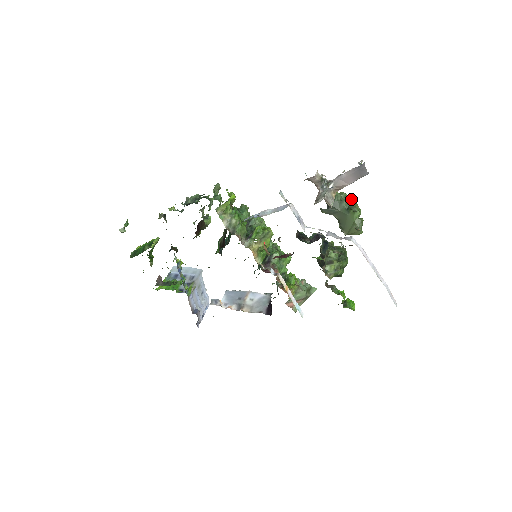
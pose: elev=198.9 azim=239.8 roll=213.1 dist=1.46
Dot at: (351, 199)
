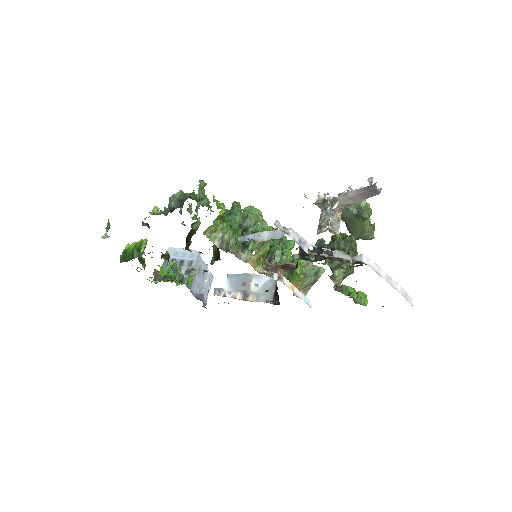
Dot at: occluded
